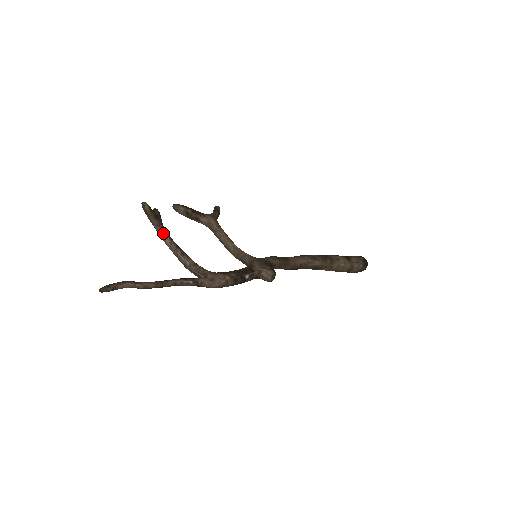
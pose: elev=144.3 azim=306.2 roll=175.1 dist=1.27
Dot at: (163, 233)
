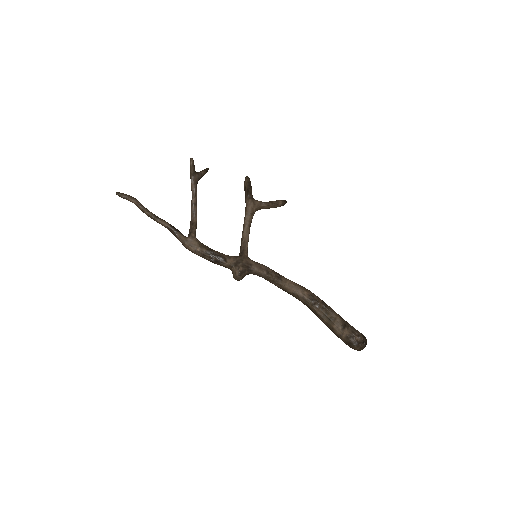
Dot at: (192, 188)
